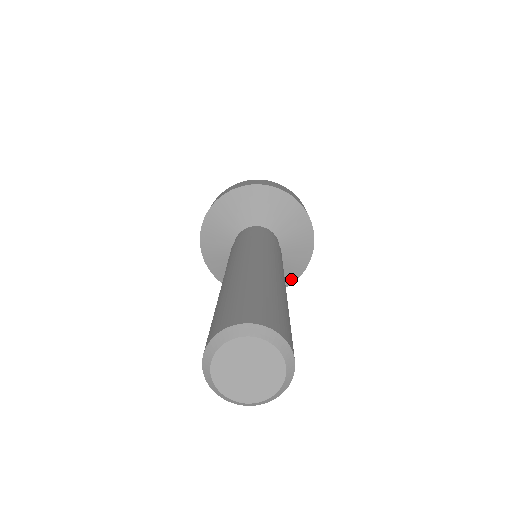
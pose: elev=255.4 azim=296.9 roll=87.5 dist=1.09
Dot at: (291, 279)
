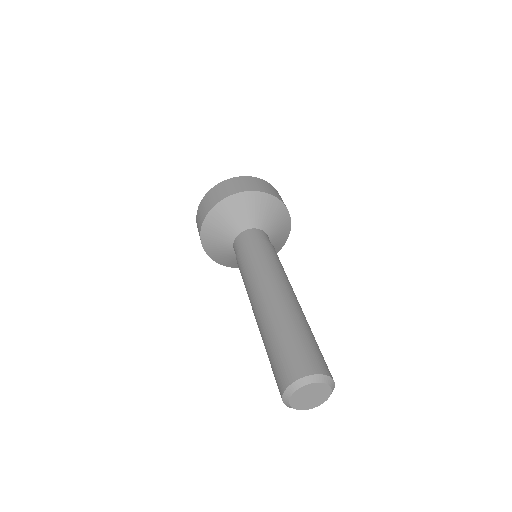
Dot at: (286, 236)
